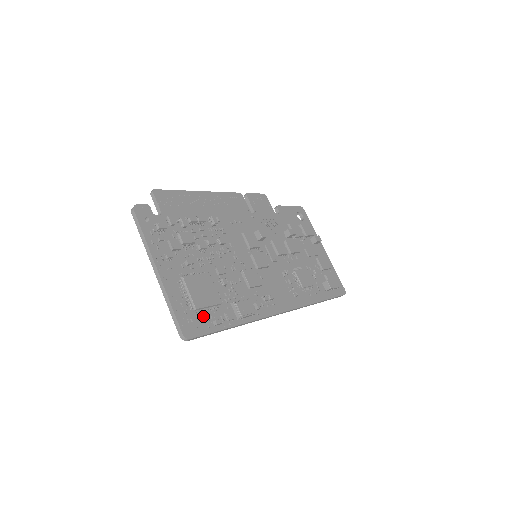
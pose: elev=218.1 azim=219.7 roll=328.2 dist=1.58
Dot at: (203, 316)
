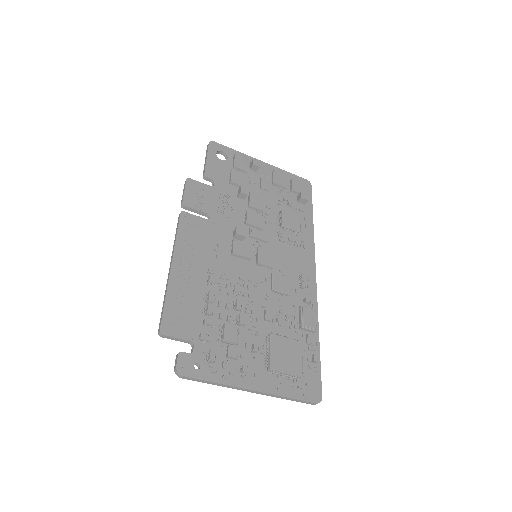
Dot at: (305, 369)
